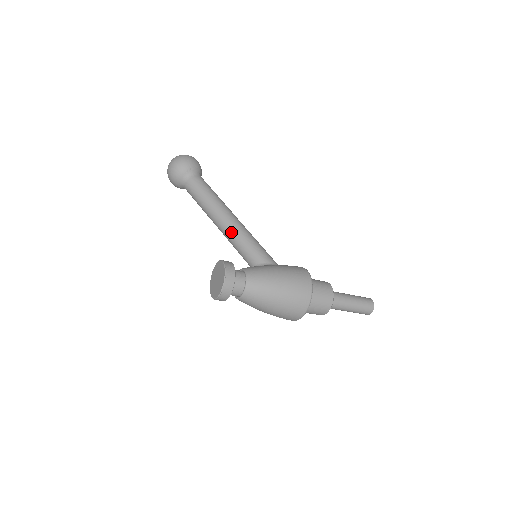
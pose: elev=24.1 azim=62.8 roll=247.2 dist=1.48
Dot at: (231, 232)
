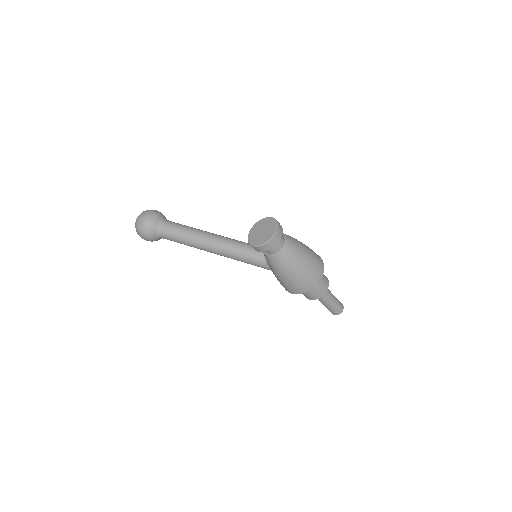
Dot at: (229, 240)
